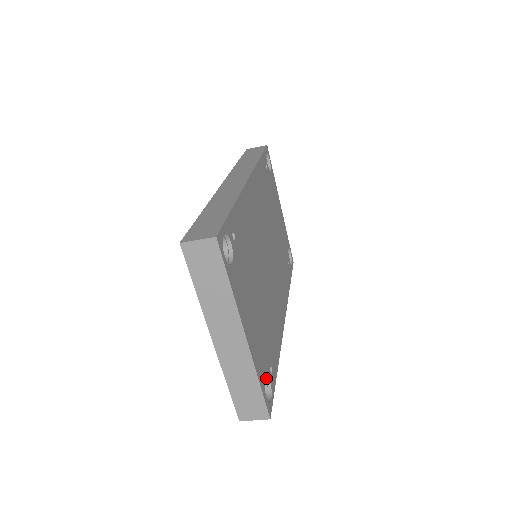
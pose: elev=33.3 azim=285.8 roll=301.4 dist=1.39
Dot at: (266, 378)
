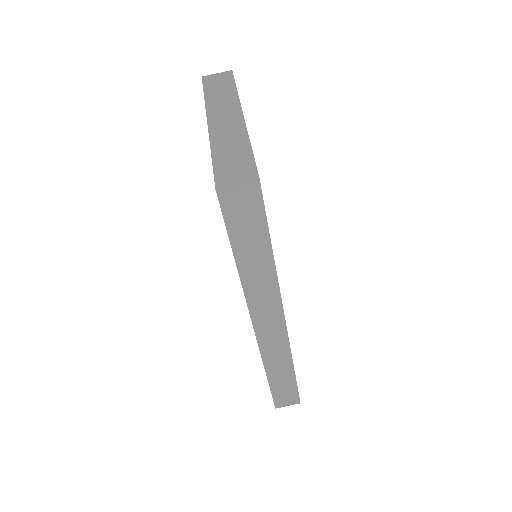
Dot at: occluded
